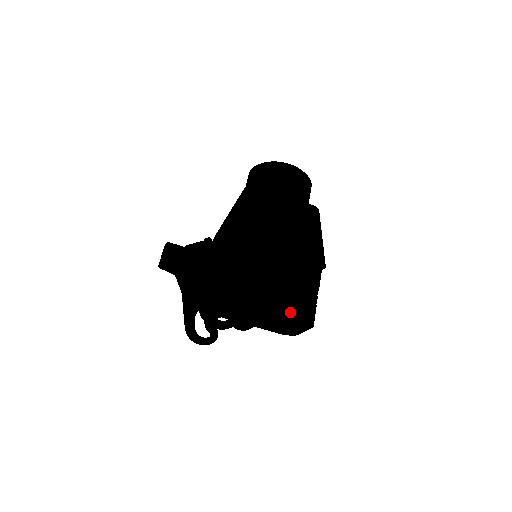
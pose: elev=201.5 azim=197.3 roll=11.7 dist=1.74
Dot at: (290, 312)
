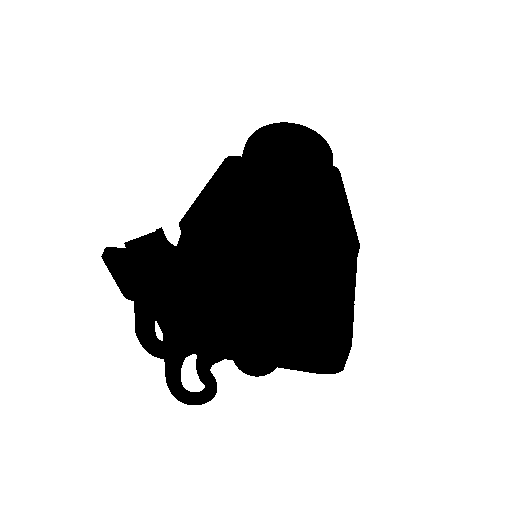
Dot at: (299, 319)
